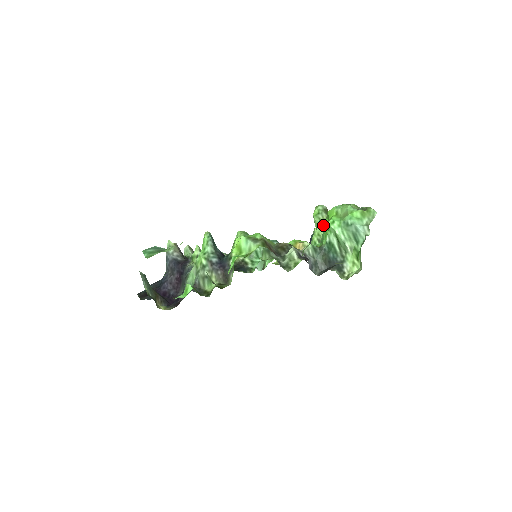
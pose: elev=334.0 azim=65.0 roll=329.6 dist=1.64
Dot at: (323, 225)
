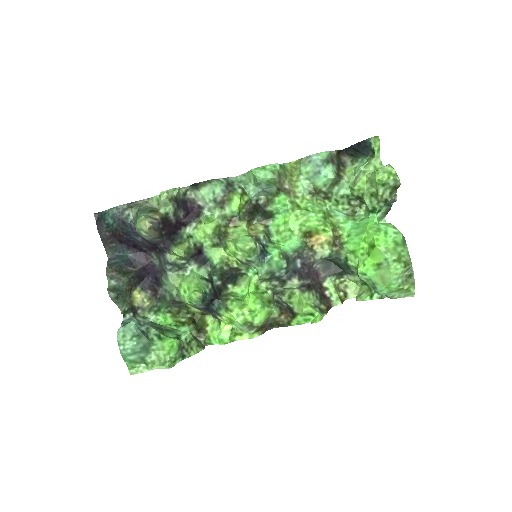
Dot at: (375, 199)
